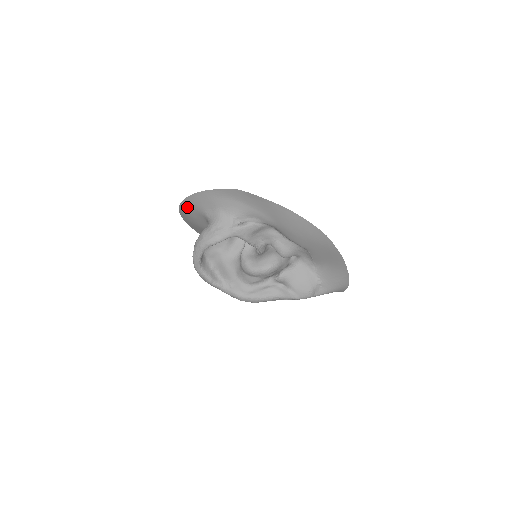
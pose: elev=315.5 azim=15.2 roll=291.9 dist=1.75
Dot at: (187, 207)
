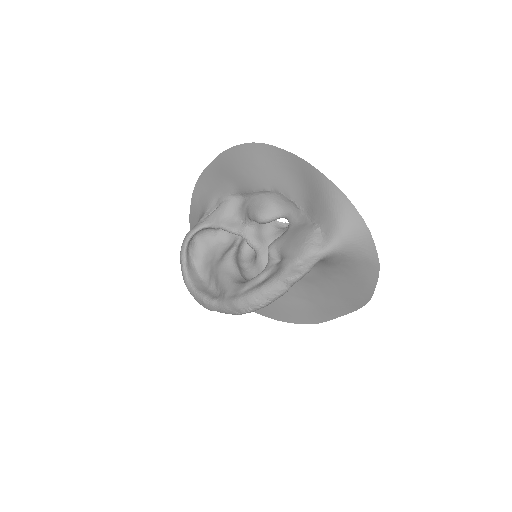
Dot at: occluded
